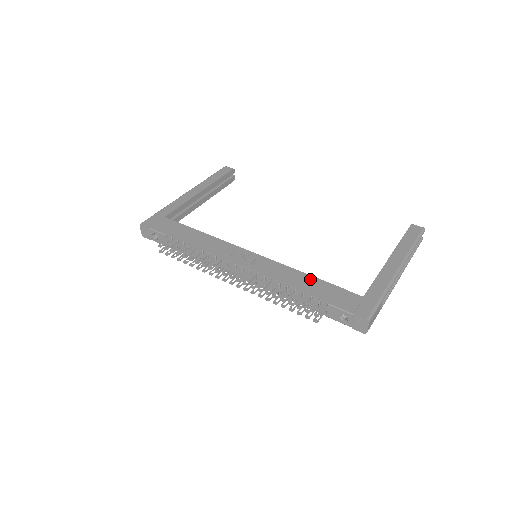
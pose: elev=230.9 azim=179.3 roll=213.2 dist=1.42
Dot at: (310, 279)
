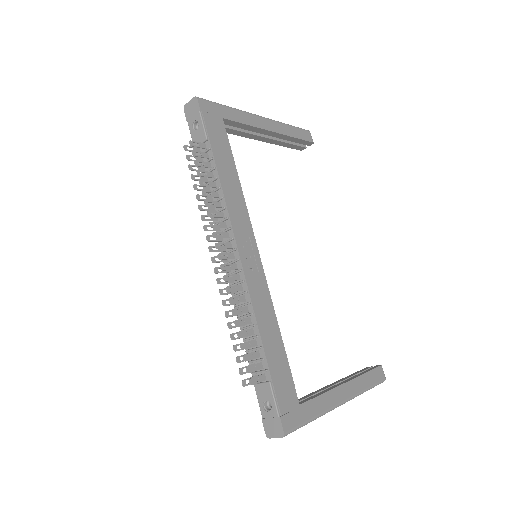
Dot at: (278, 338)
